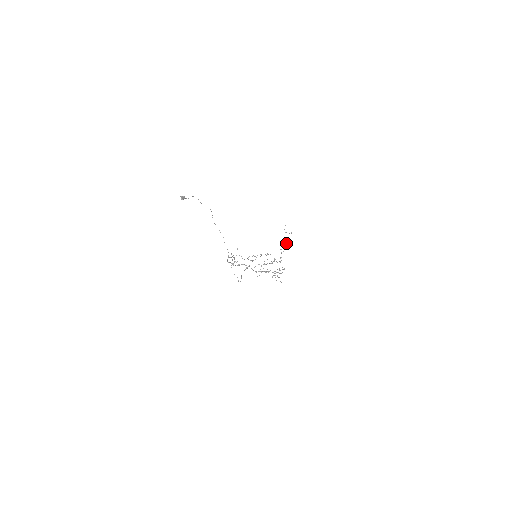
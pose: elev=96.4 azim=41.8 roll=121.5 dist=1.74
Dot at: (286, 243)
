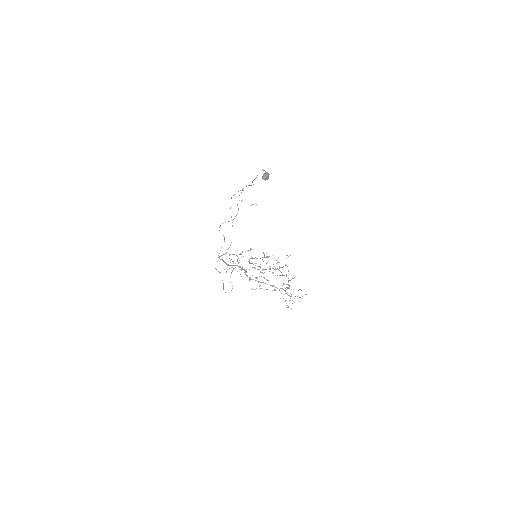
Dot at: occluded
